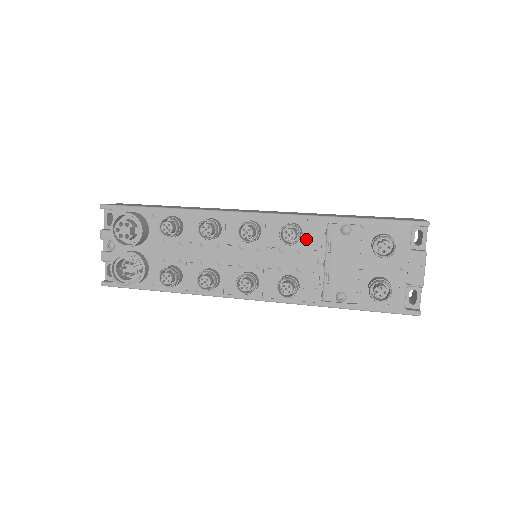
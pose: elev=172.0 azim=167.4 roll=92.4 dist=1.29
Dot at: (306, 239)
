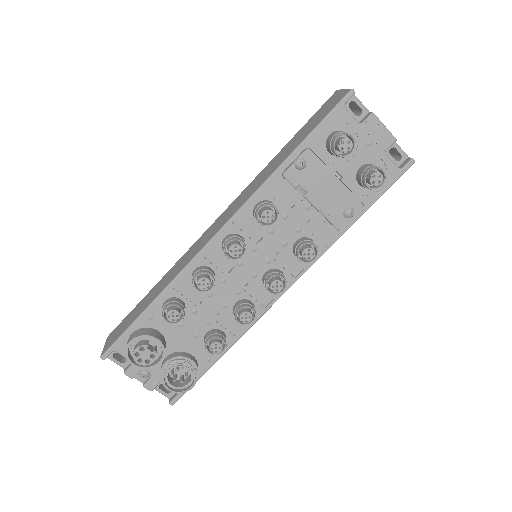
Dot at: (279, 204)
